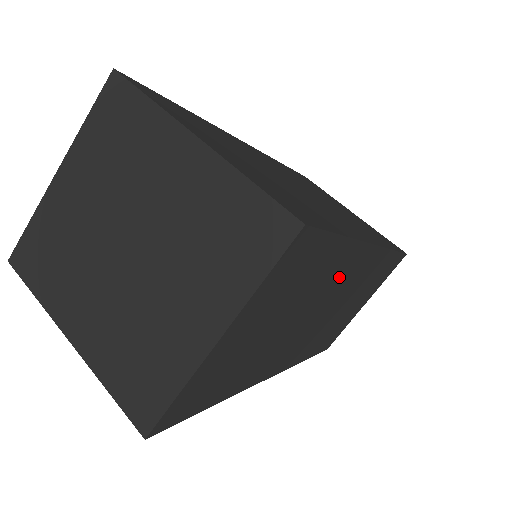
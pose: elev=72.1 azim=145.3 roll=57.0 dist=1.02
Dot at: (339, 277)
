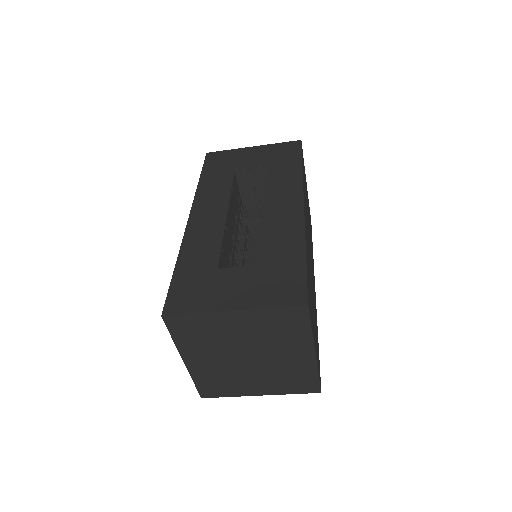
Dot at: occluded
